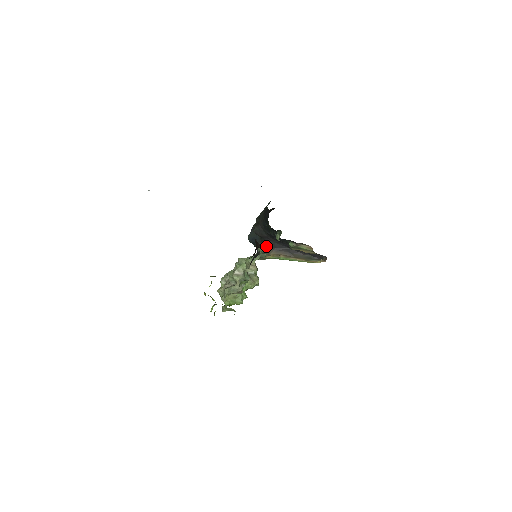
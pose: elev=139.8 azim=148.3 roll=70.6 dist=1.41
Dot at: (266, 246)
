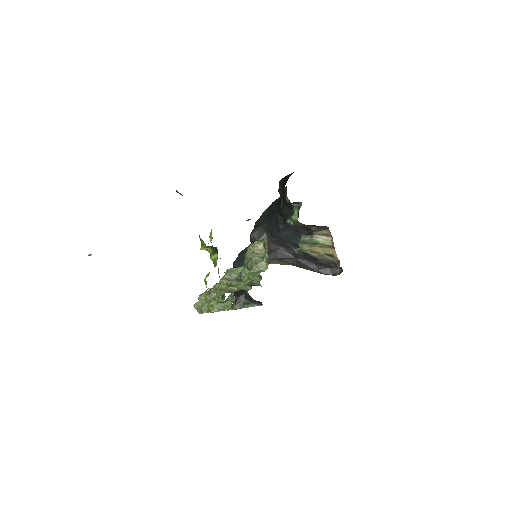
Dot at: occluded
